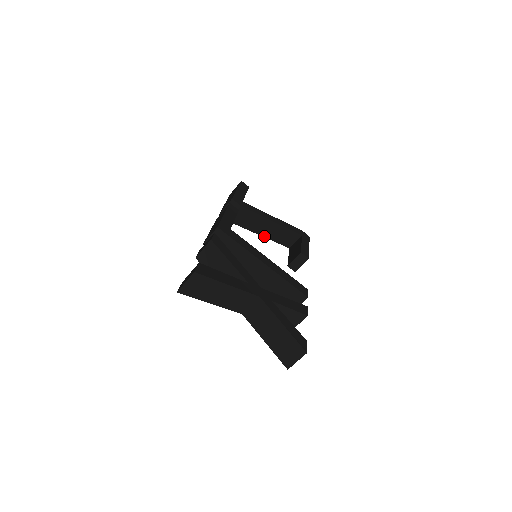
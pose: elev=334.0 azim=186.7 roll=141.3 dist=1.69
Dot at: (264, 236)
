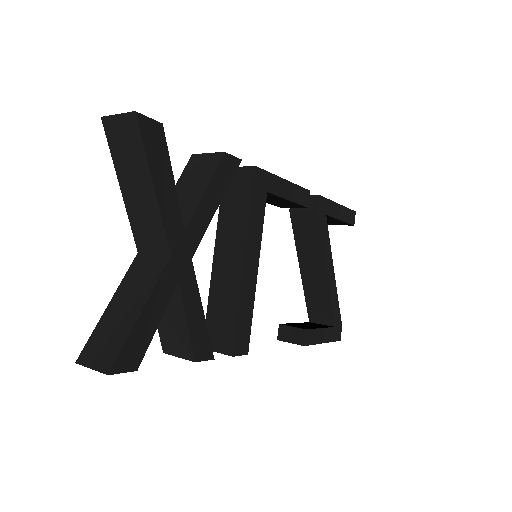
Dot at: (302, 275)
